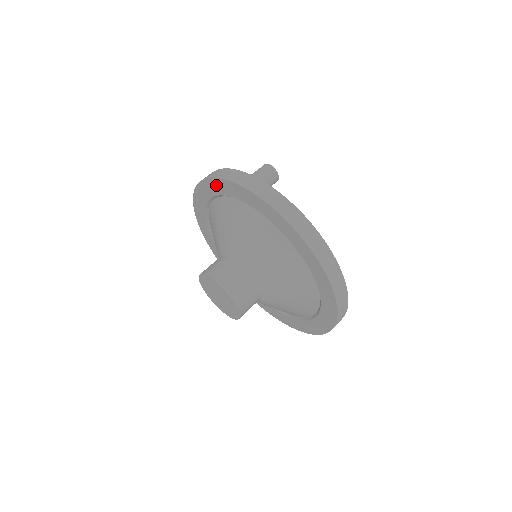
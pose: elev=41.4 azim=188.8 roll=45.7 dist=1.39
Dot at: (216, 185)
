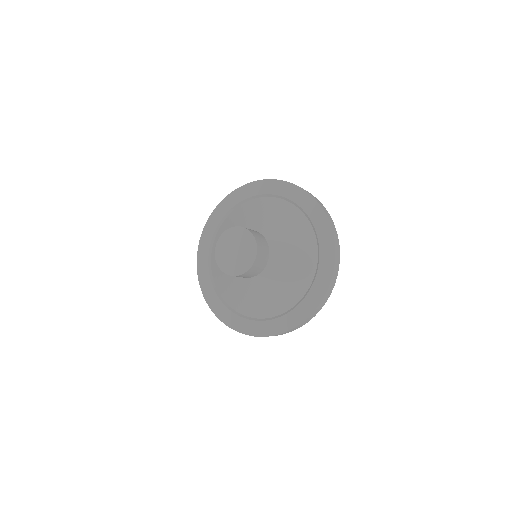
Dot at: (246, 190)
